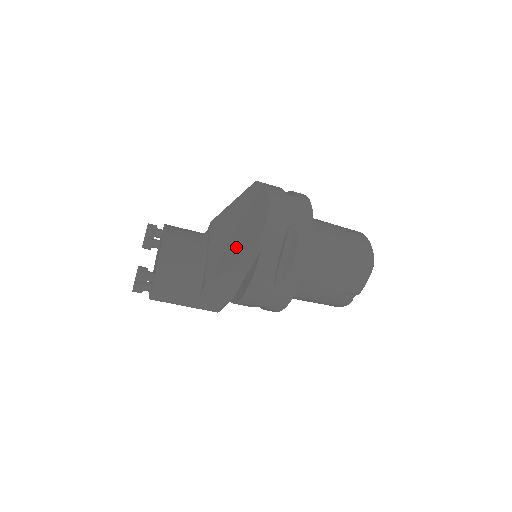
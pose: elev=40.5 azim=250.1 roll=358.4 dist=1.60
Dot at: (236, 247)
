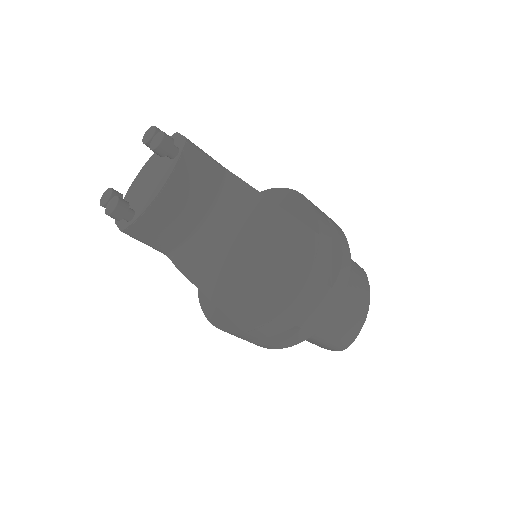
Dot at: (231, 287)
